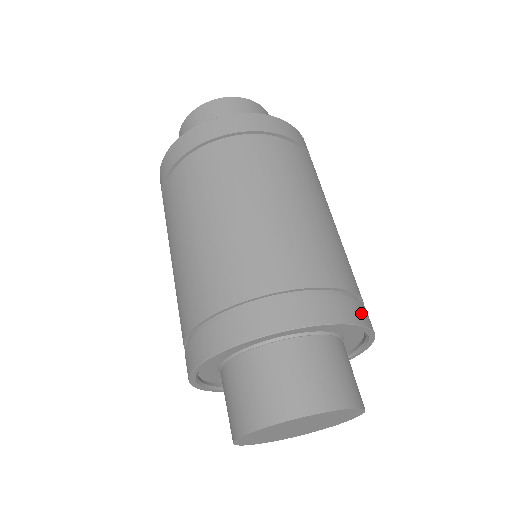
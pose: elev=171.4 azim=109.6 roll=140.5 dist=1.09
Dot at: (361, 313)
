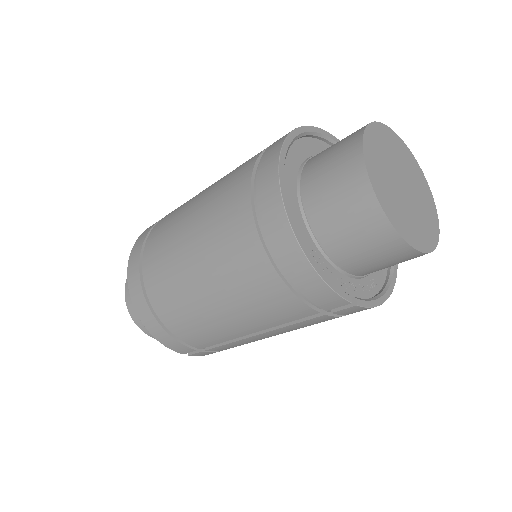
Dot at: occluded
